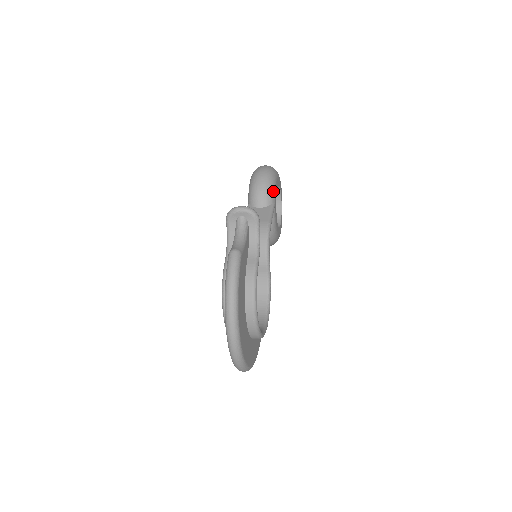
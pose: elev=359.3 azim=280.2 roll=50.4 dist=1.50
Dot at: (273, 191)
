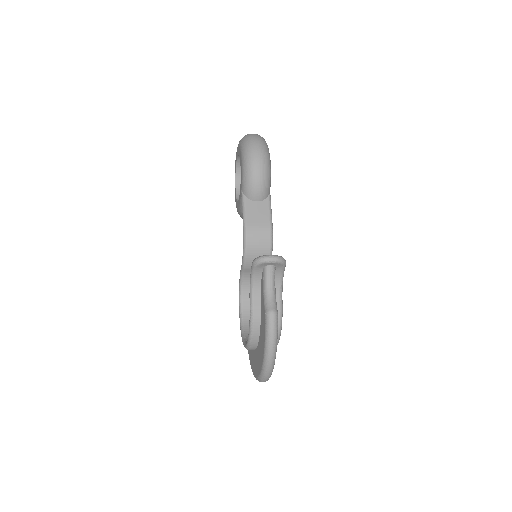
Dot at: (270, 180)
